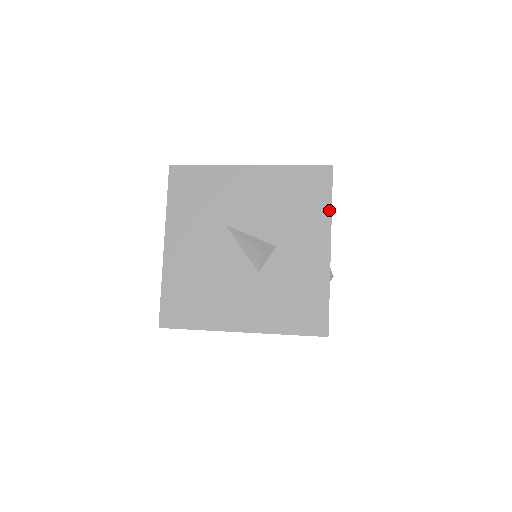
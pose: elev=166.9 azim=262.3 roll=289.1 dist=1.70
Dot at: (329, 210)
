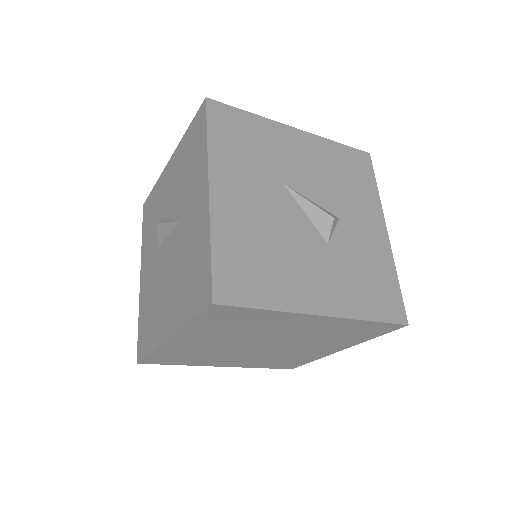
Dot at: (377, 193)
